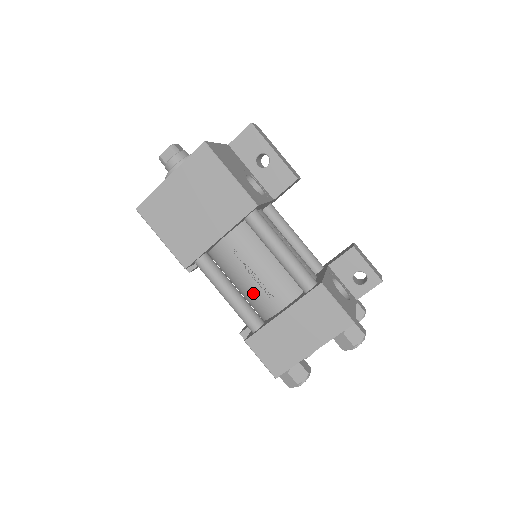
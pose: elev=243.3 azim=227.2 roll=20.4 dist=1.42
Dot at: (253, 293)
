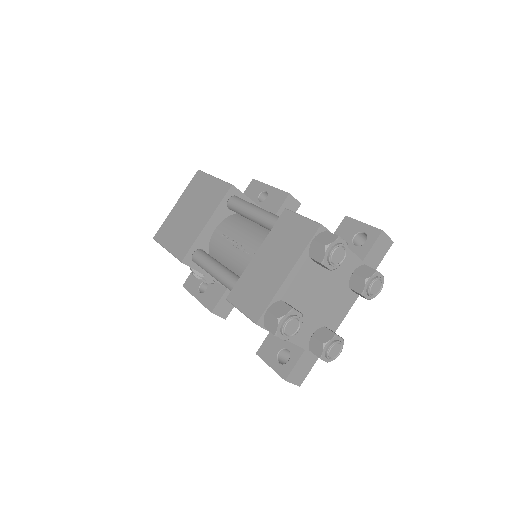
Dot at: (240, 263)
